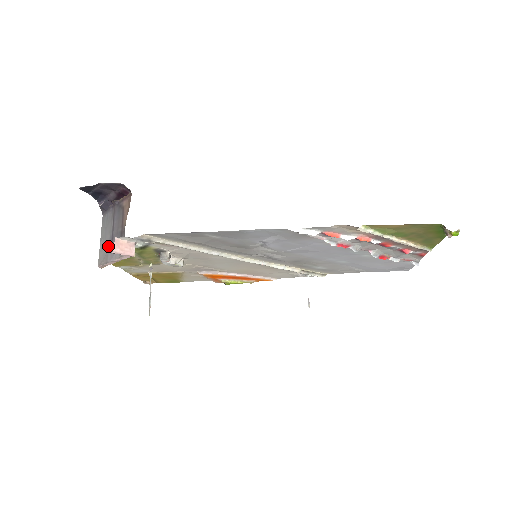
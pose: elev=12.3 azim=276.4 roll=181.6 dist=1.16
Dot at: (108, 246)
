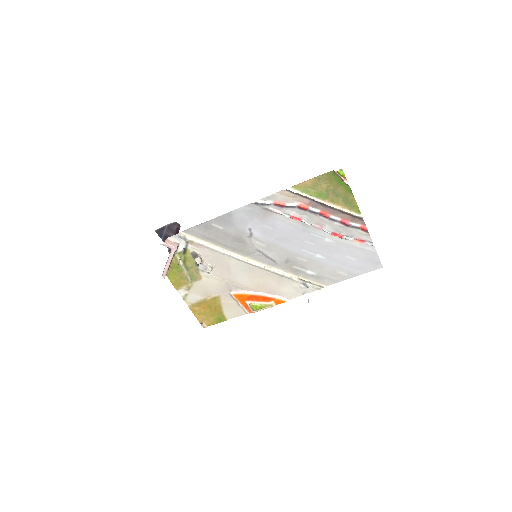
Dot at: occluded
